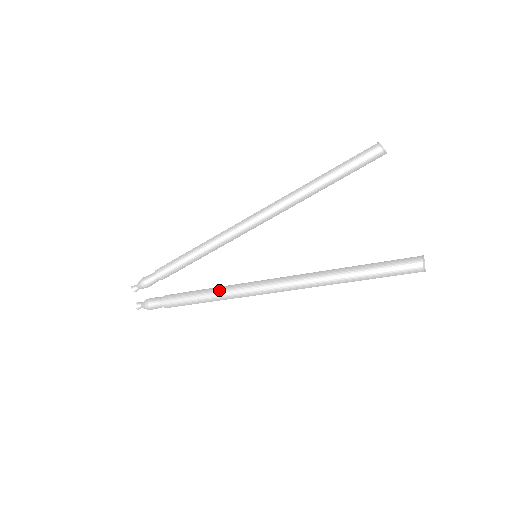
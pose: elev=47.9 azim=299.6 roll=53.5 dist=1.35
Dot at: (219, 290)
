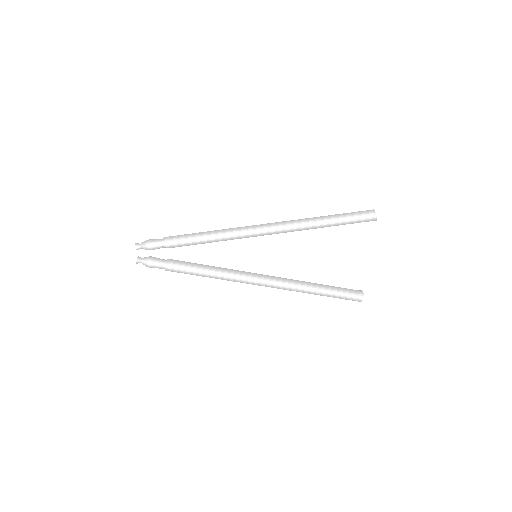
Dot at: (220, 274)
